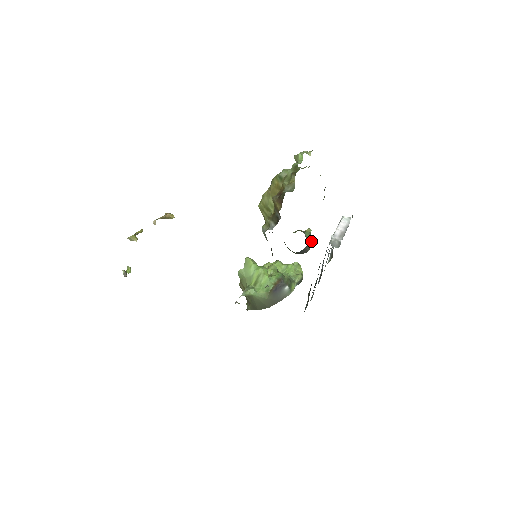
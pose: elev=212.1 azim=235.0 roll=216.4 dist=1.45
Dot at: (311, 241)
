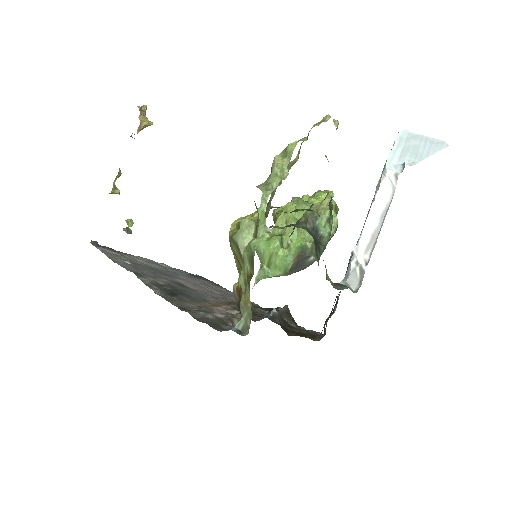
Dot at: (329, 233)
